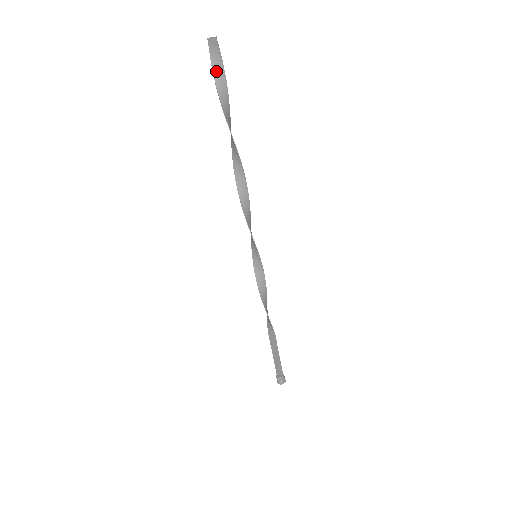
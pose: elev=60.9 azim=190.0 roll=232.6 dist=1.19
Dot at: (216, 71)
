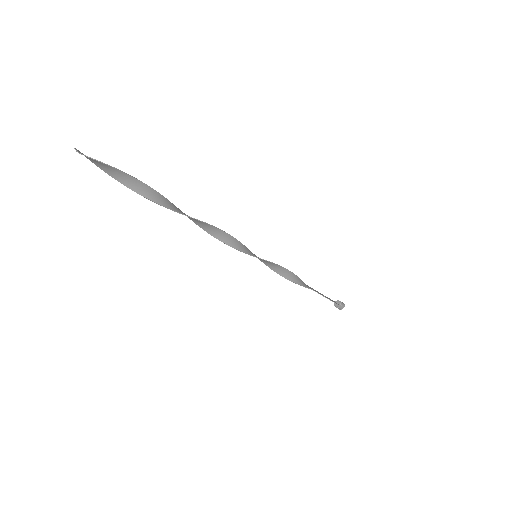
Dot at: (104, 169)
